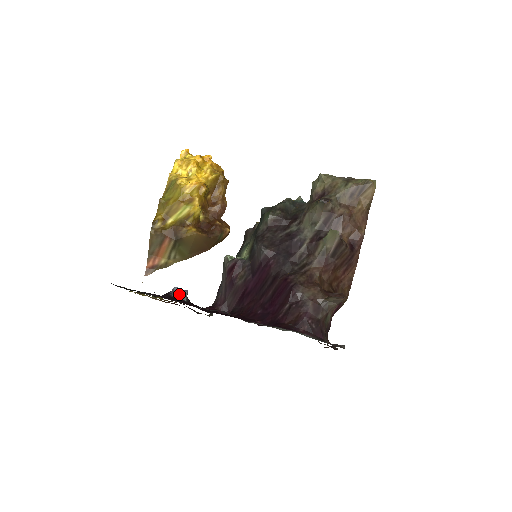
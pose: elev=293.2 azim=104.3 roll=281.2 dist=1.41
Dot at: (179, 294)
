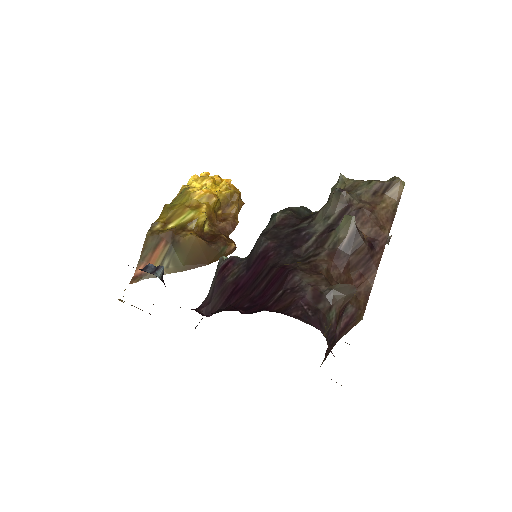
Dot at: (153, 270)
